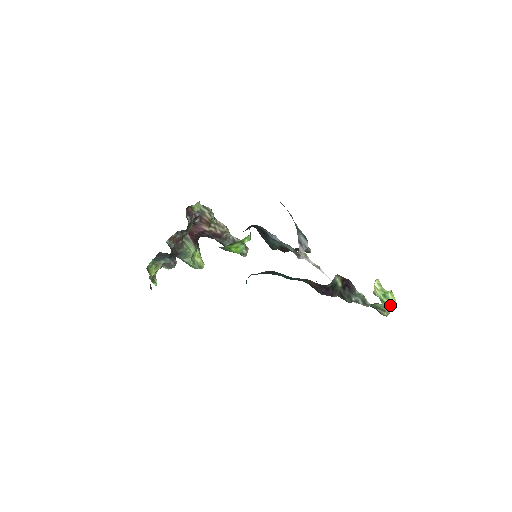
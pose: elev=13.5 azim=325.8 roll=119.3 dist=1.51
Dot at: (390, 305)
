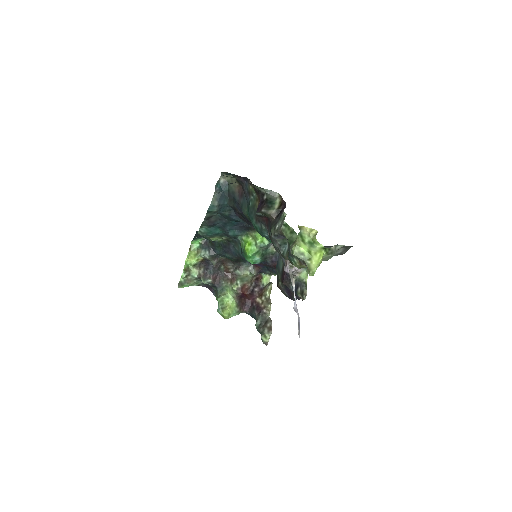
Dot at: (307, 248)
